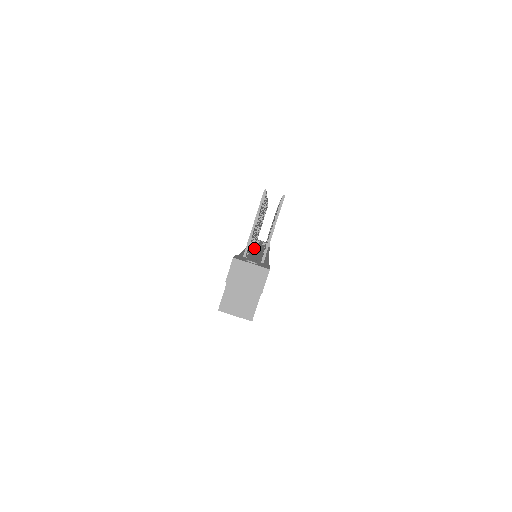
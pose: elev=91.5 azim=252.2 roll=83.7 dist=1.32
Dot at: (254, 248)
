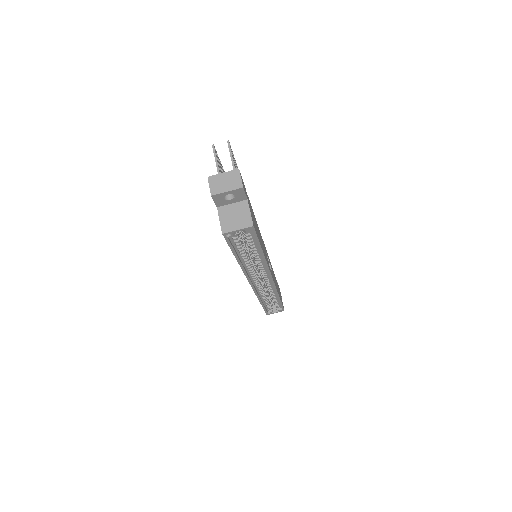
Dot at: occluded
